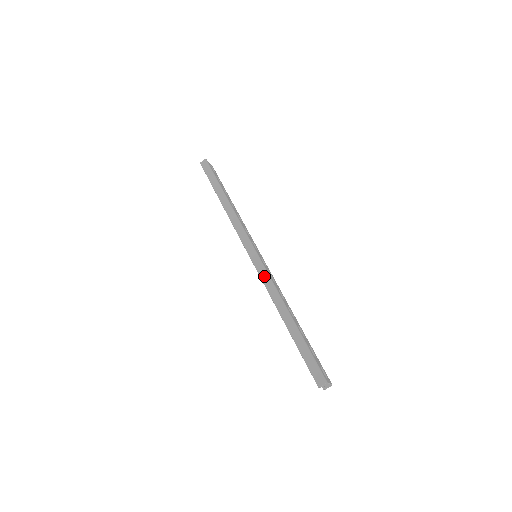
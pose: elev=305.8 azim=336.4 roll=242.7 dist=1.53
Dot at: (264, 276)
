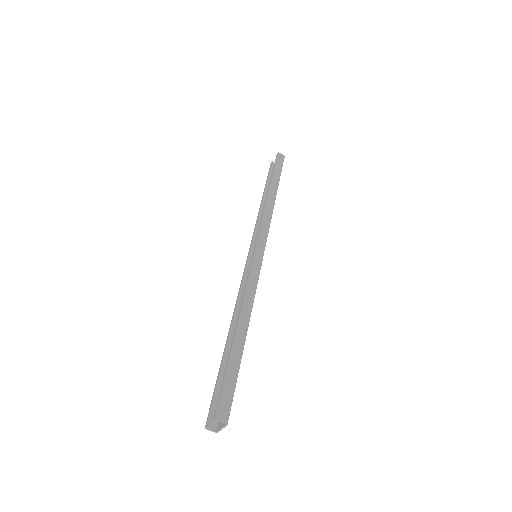
Dot at: (254, 276)
